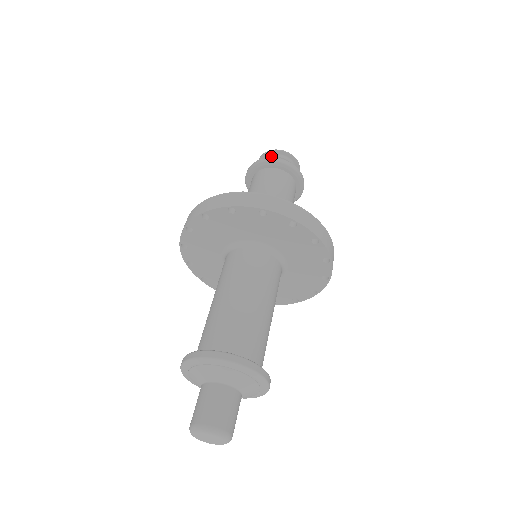
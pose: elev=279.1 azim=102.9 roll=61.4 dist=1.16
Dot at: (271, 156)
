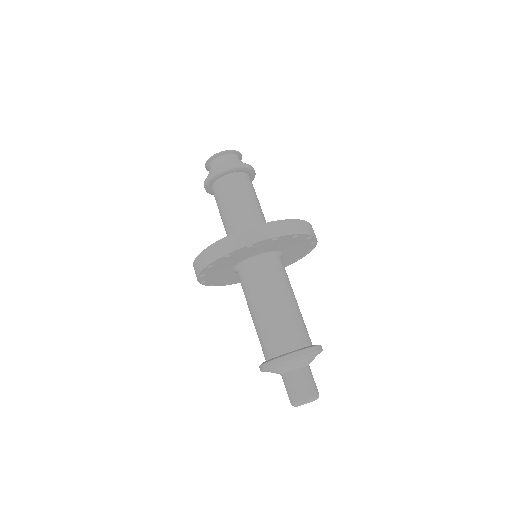
Dot at: (214, 162)
